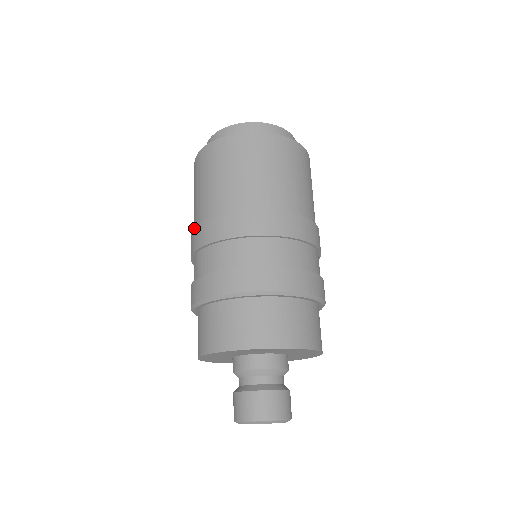
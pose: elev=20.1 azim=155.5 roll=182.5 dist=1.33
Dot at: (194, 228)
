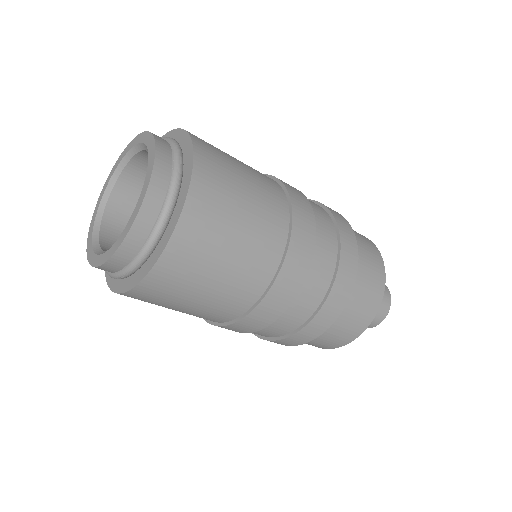
Dot at: occluded
